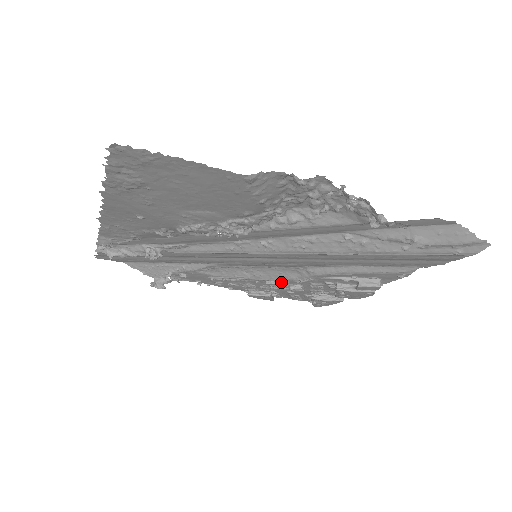
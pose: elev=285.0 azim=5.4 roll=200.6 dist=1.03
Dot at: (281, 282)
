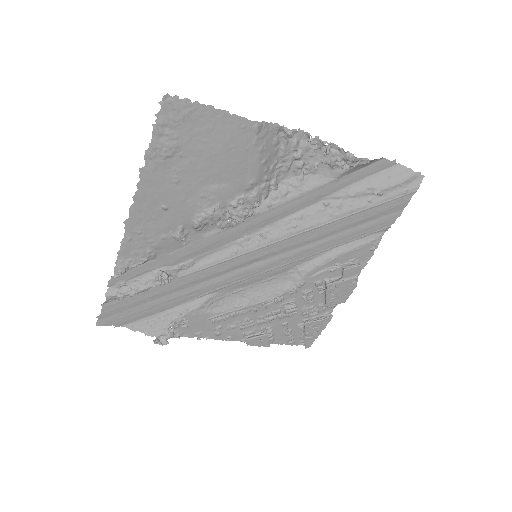
Dot at: (277, 301)
